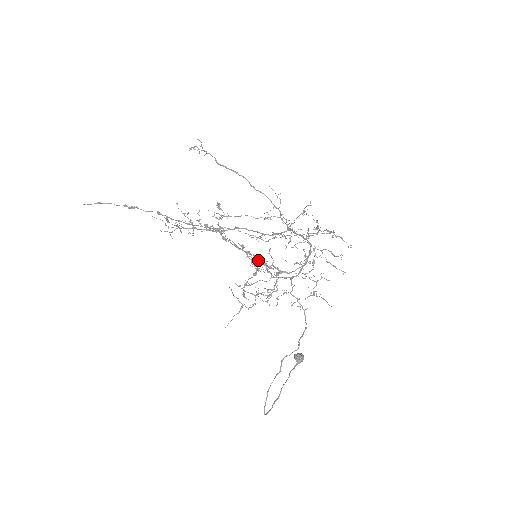
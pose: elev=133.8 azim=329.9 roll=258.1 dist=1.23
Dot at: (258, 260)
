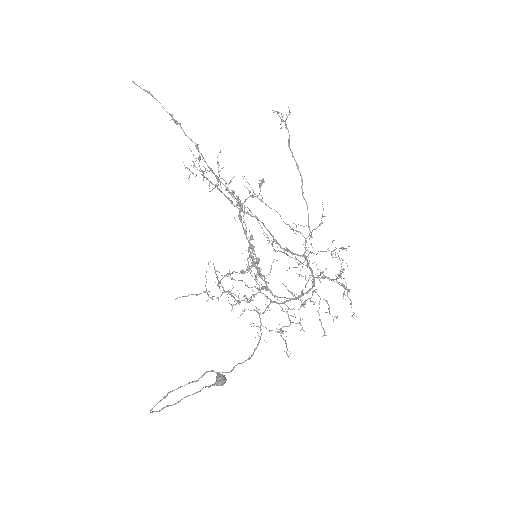
Dot at: (256, 261)
